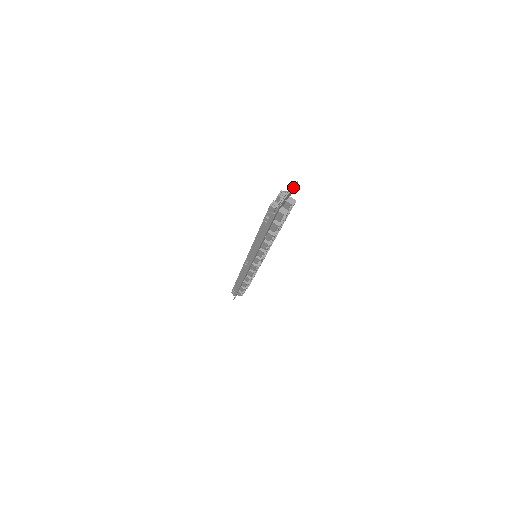
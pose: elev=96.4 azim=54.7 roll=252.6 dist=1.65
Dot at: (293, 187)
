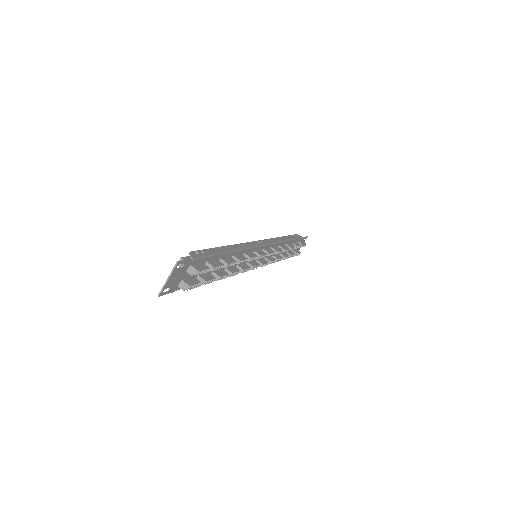
Dot at: (172, 271)
